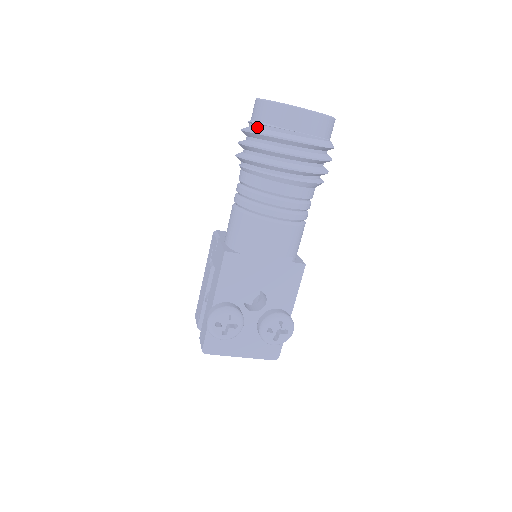
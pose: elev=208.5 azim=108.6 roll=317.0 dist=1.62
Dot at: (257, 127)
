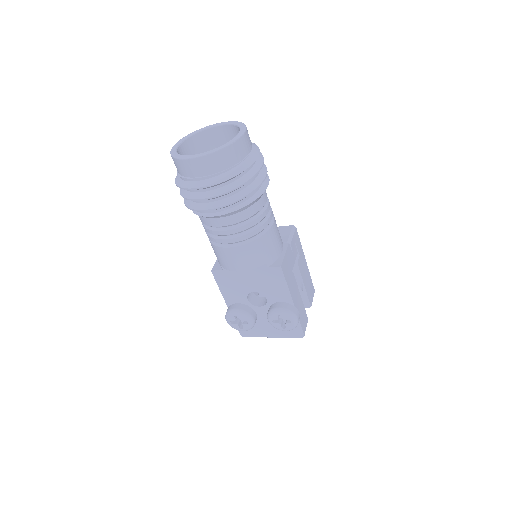
Dot at: occluded
